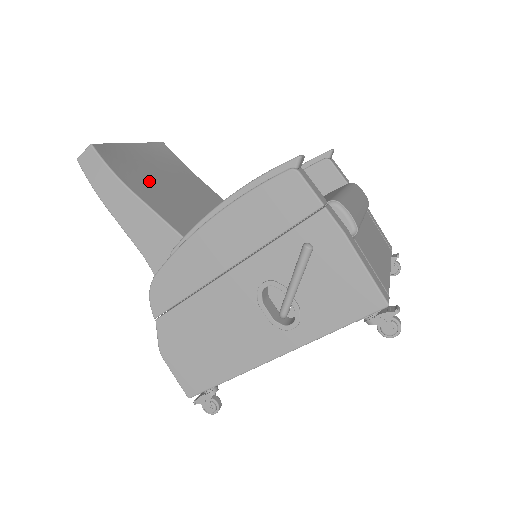
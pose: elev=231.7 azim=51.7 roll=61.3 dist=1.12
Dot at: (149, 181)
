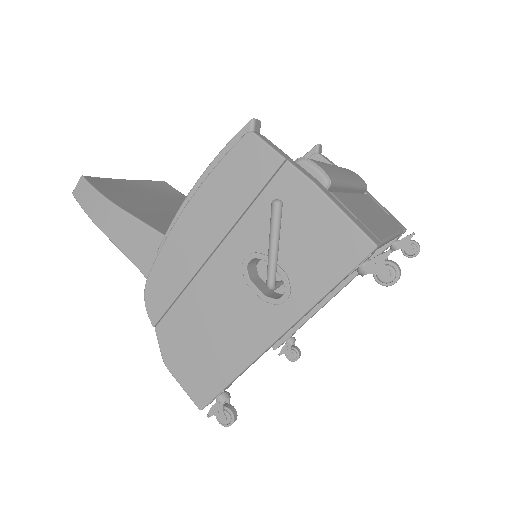
Dot at: (141, 203)
